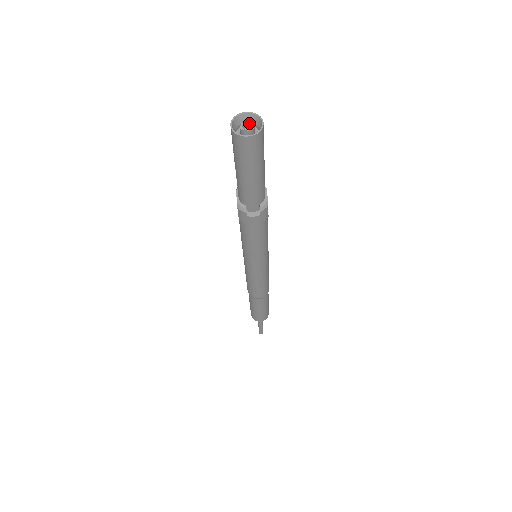
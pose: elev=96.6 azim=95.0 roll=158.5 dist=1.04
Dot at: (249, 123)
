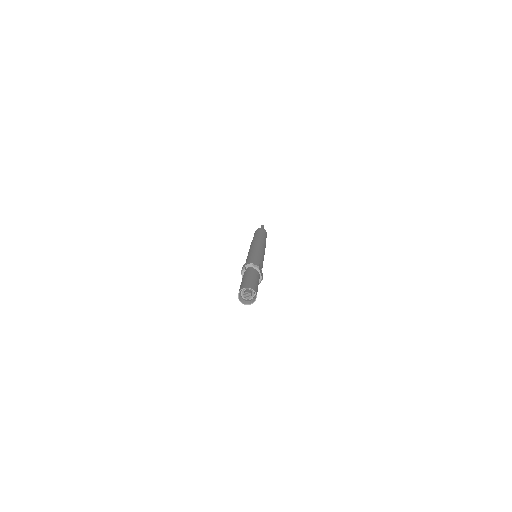
Dot at: (248, 292)
